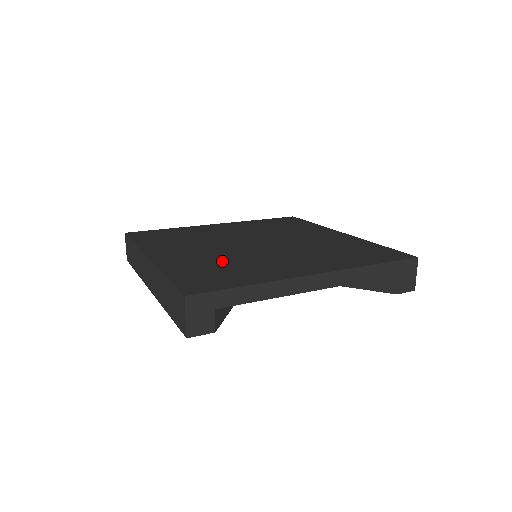
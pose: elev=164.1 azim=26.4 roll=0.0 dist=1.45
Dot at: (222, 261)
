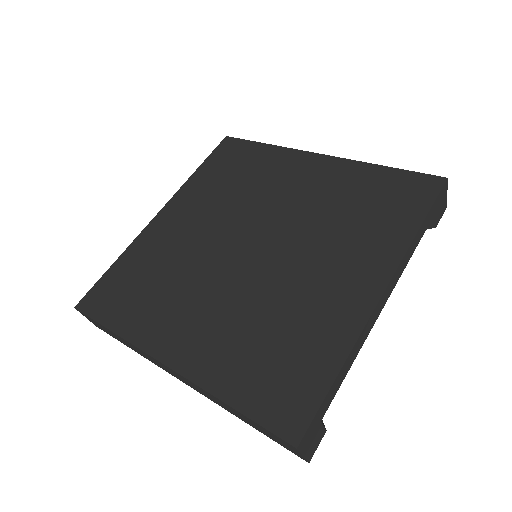
Dot at: (256, 323)
